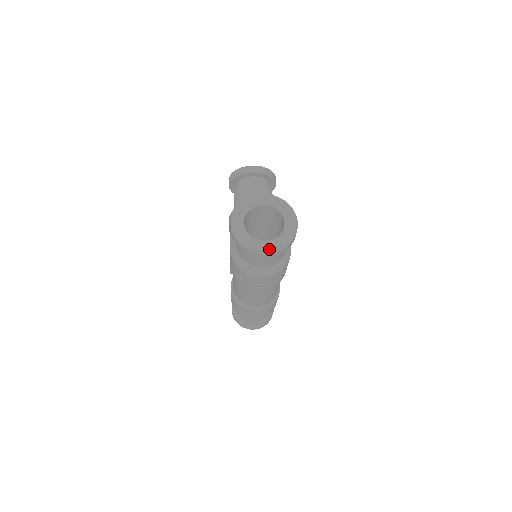
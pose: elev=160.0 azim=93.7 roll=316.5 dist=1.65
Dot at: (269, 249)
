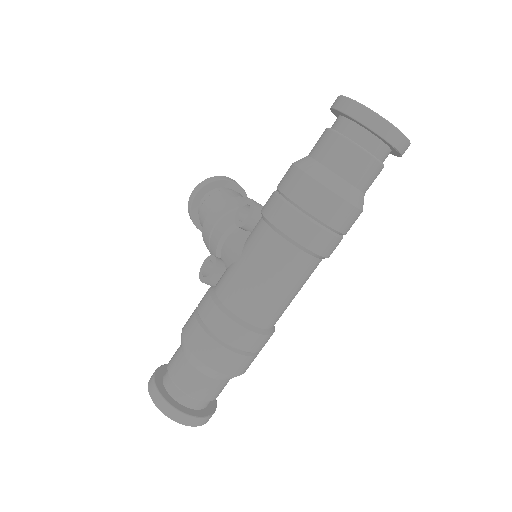
Dot at: (400, 132)
